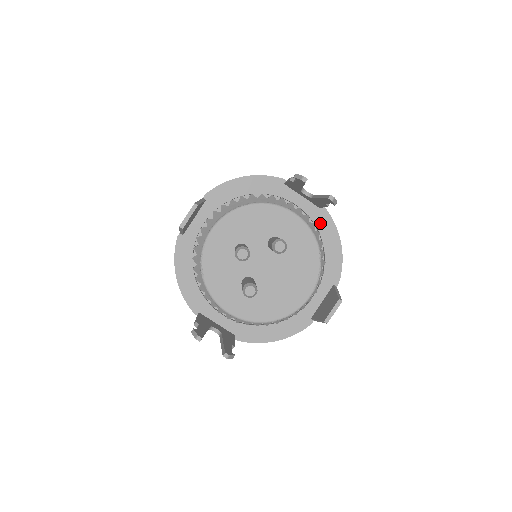
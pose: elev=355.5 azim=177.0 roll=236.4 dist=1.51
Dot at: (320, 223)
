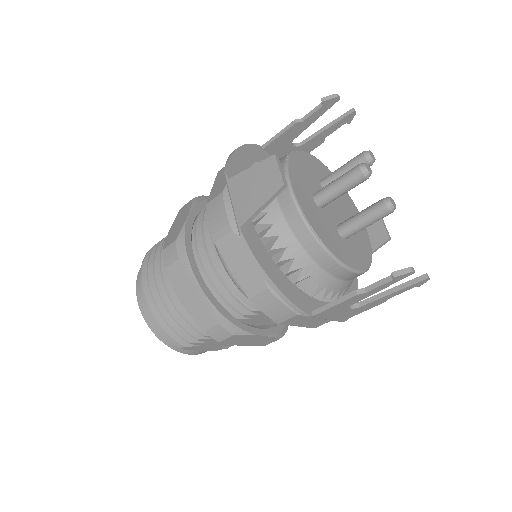
Dot at: occluded
